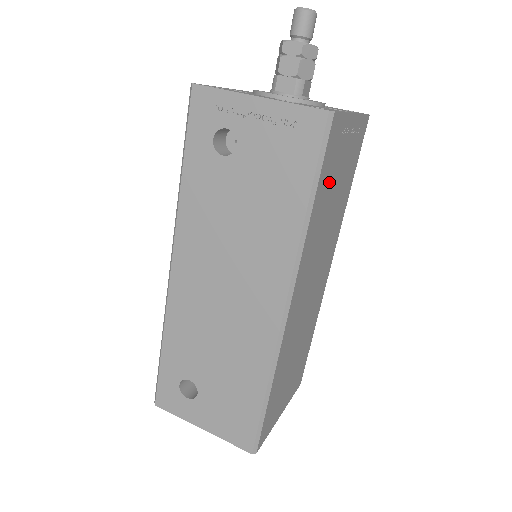
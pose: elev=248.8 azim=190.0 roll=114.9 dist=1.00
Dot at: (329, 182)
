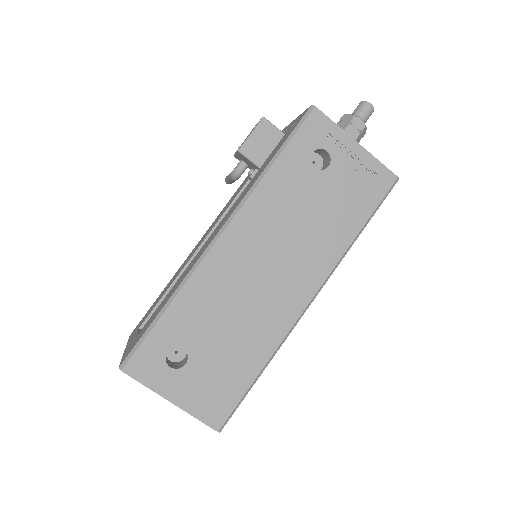
Dot at: occluded
